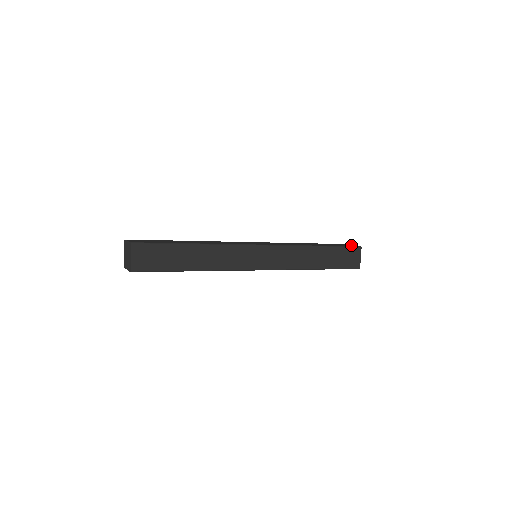
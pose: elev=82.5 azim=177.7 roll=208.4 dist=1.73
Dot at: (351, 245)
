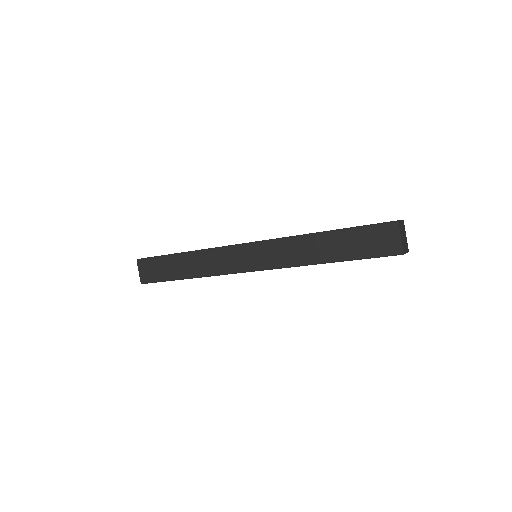
Dot at: occluded
